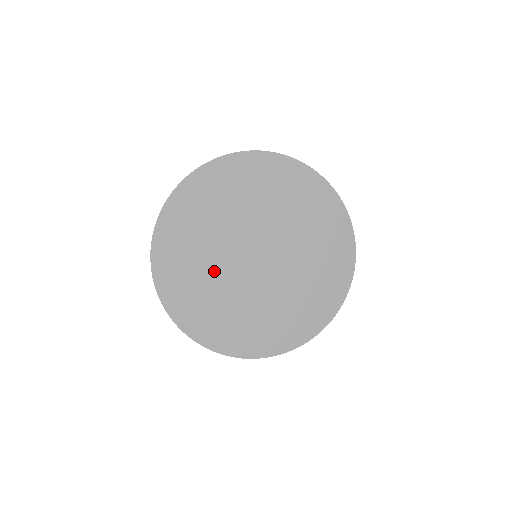
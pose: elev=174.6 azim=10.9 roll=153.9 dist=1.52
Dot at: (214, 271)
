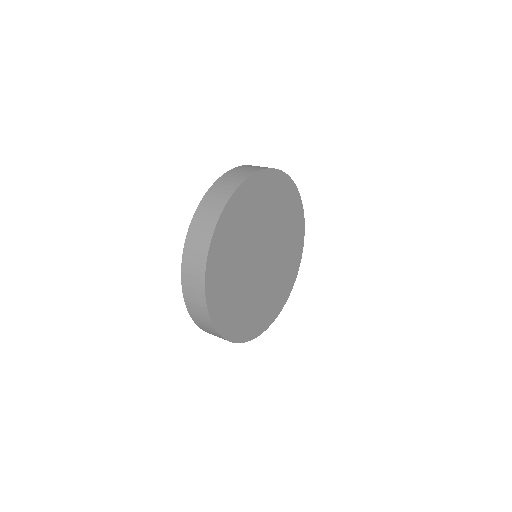
Dot at: (240, 276)
